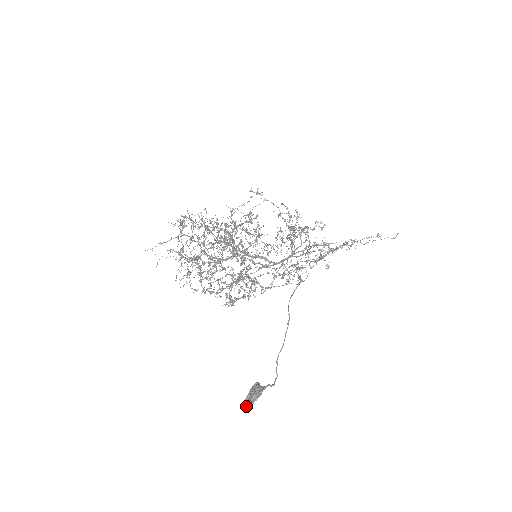
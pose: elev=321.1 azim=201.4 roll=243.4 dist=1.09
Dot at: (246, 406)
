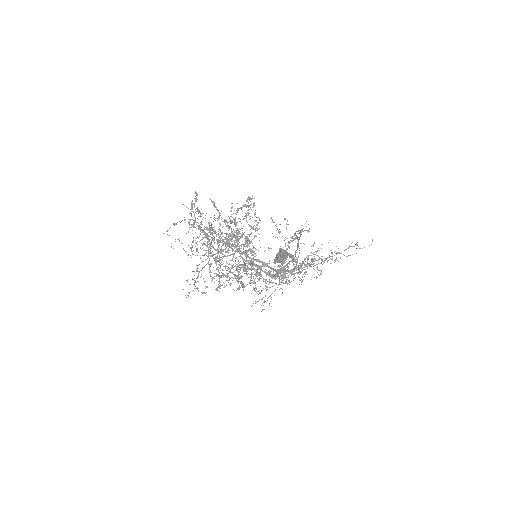
Dot at: (276, 261)
